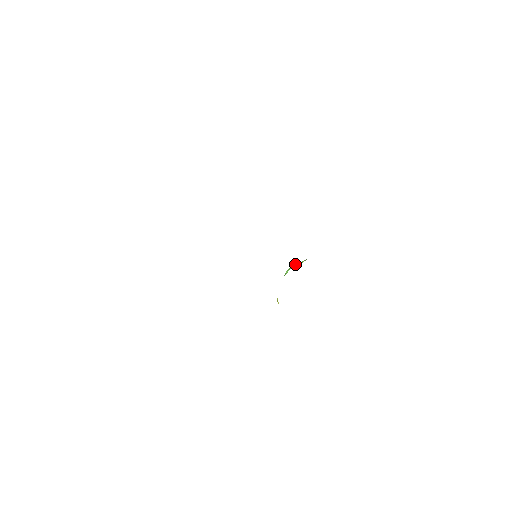
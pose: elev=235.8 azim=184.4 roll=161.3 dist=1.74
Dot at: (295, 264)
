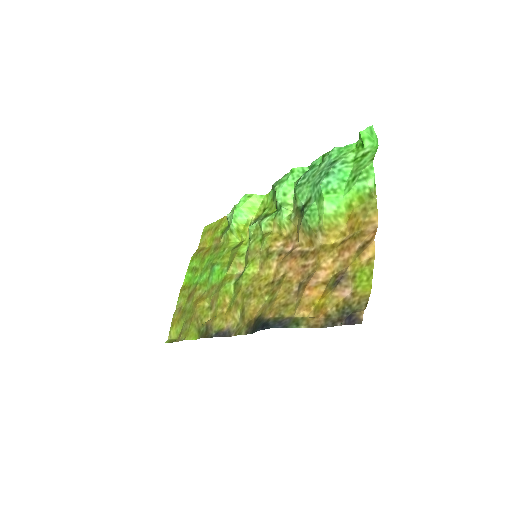
Dot at: (246, 206)
